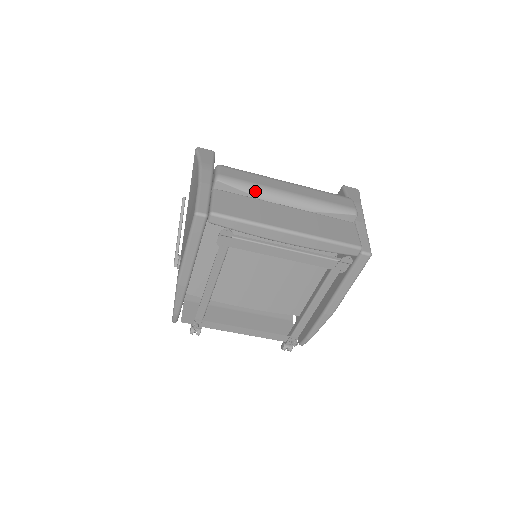
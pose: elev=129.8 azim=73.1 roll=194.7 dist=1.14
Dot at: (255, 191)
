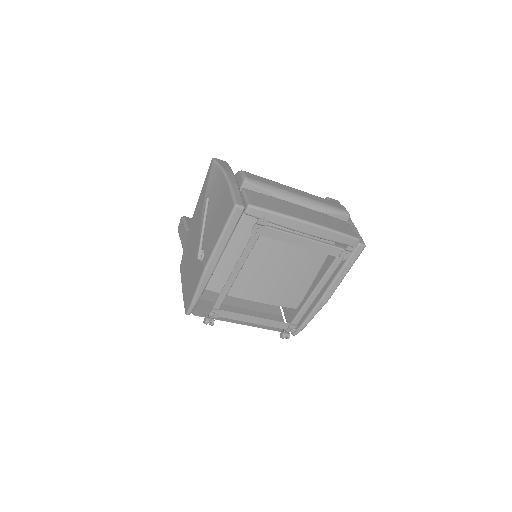
Dot at: (275, 192)
